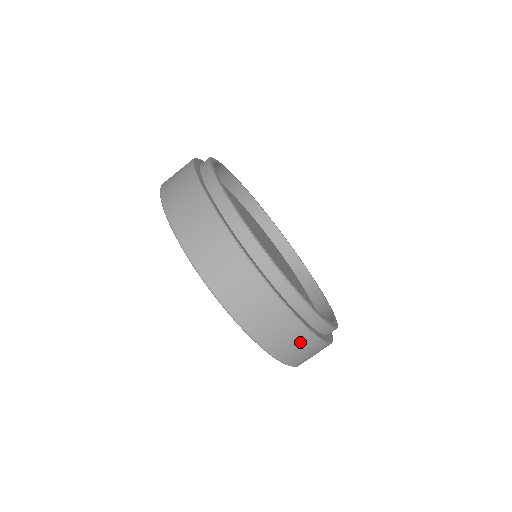
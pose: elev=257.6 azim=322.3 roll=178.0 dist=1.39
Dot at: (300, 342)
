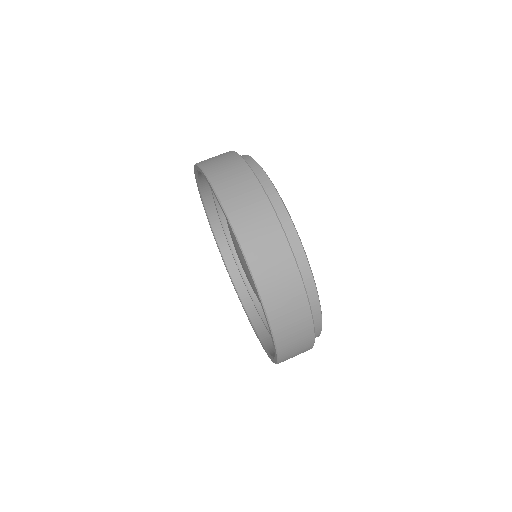
Dot at: (299, 325)
